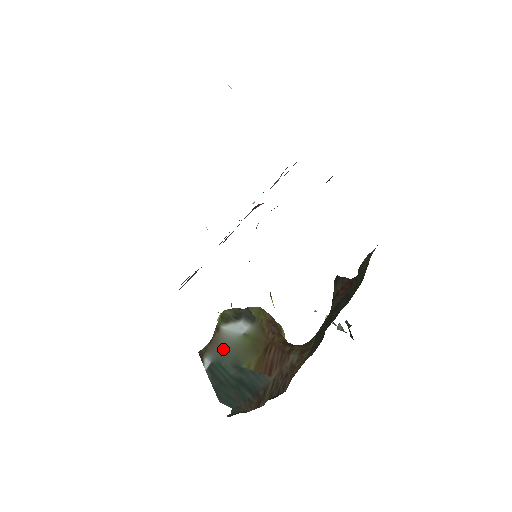
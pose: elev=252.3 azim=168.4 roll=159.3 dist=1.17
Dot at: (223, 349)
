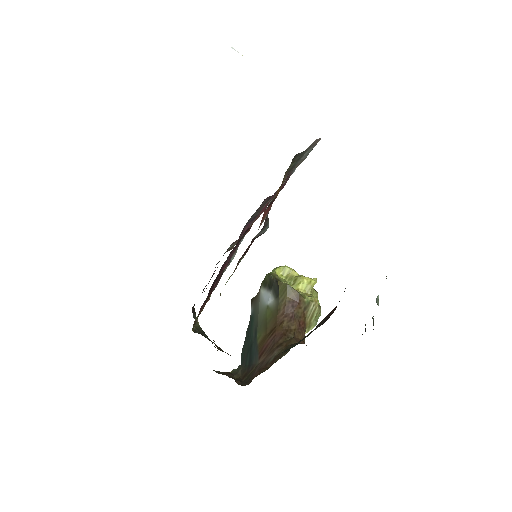
Dot at: (256, 309)
